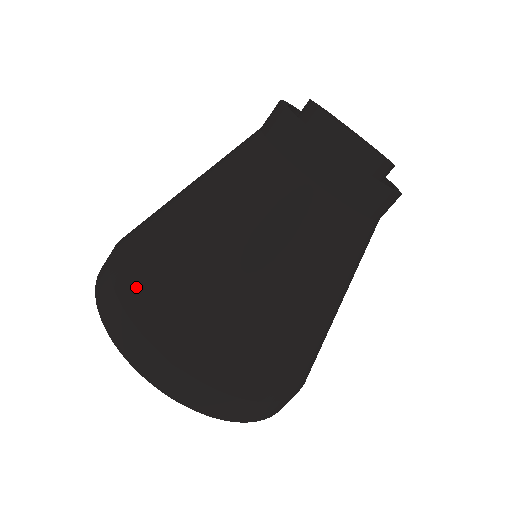
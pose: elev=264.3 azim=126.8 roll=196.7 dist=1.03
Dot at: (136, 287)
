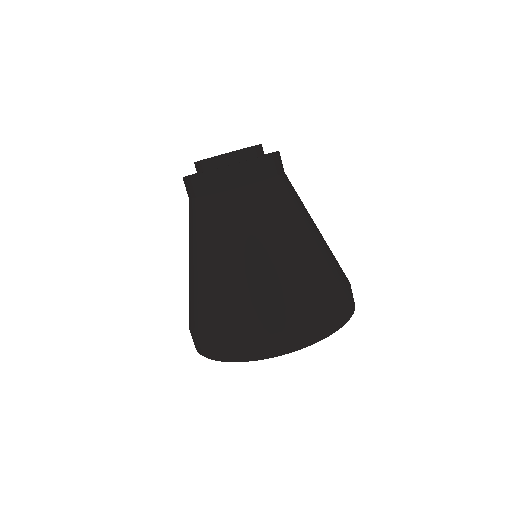
Dot at: (225, 325)
